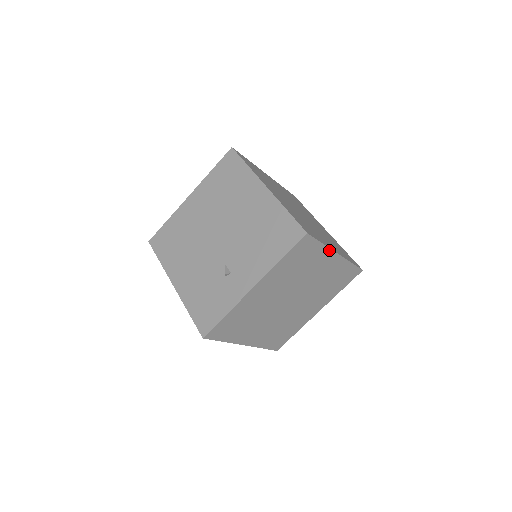
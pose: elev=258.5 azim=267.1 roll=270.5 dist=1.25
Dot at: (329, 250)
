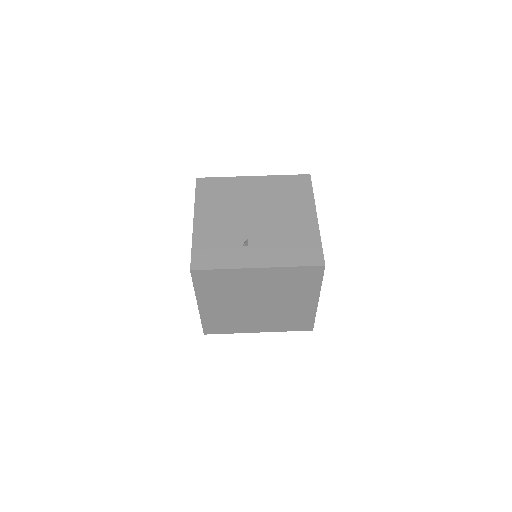
Dot at: (318, 292)
